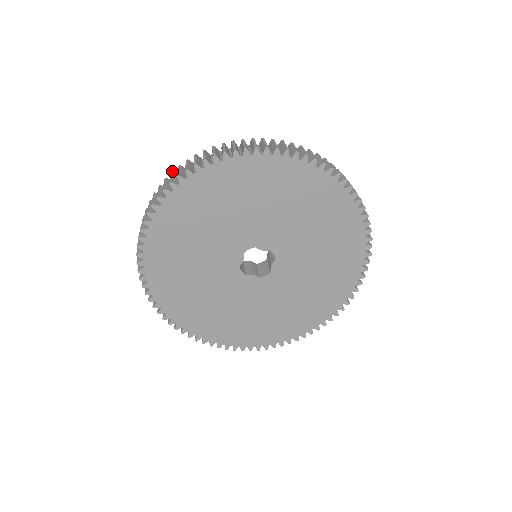
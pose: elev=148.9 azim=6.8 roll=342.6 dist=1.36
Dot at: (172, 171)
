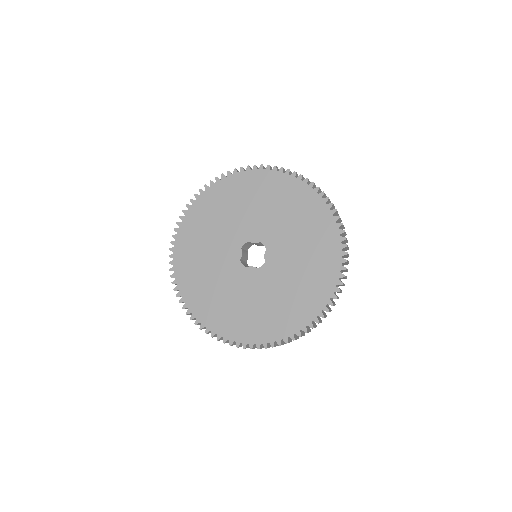
Dot at: occluded
